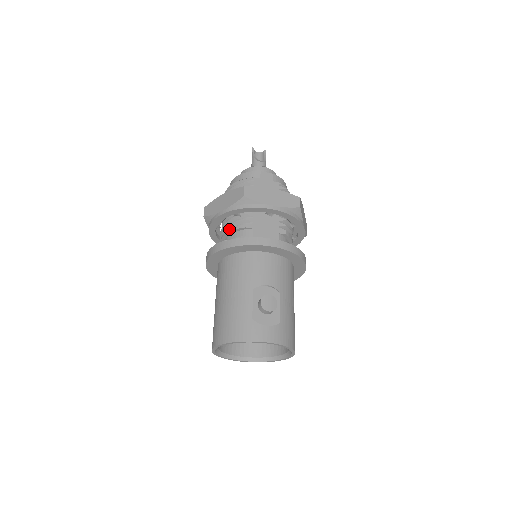
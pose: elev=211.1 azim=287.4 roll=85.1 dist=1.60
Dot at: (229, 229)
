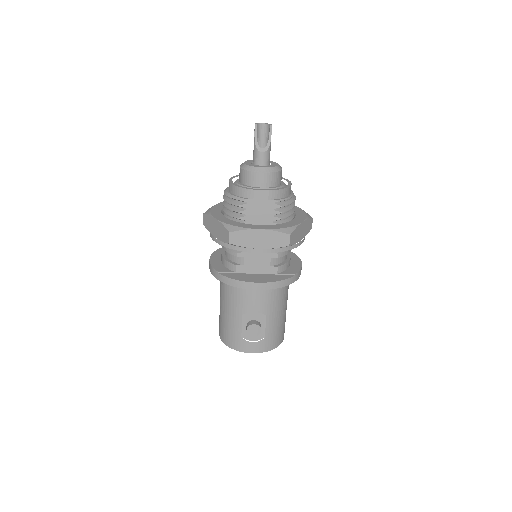
Dot at: (225, 248)
